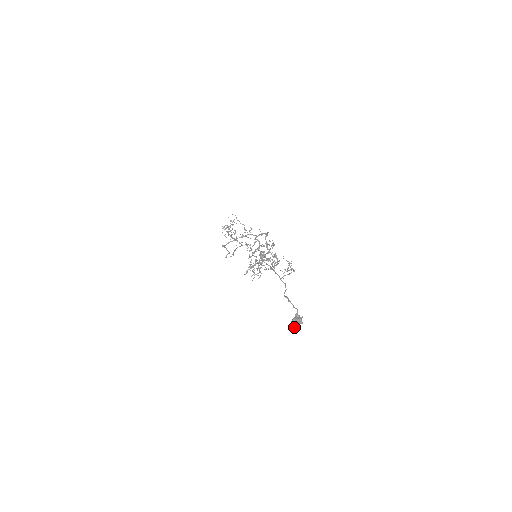
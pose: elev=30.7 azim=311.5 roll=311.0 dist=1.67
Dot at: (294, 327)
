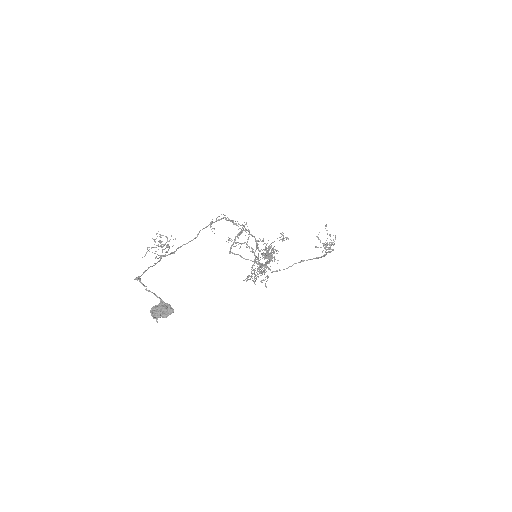
Dot at: (156, 319)
